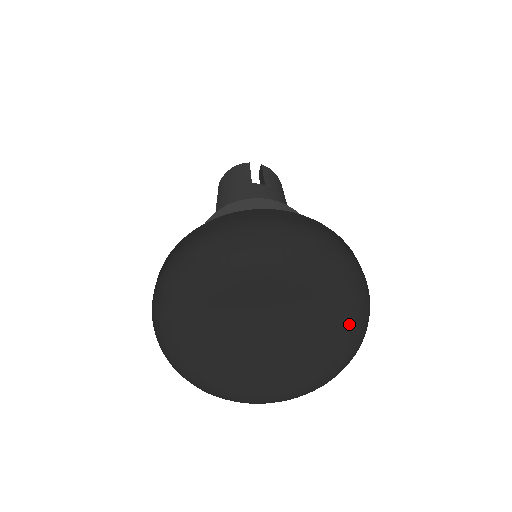
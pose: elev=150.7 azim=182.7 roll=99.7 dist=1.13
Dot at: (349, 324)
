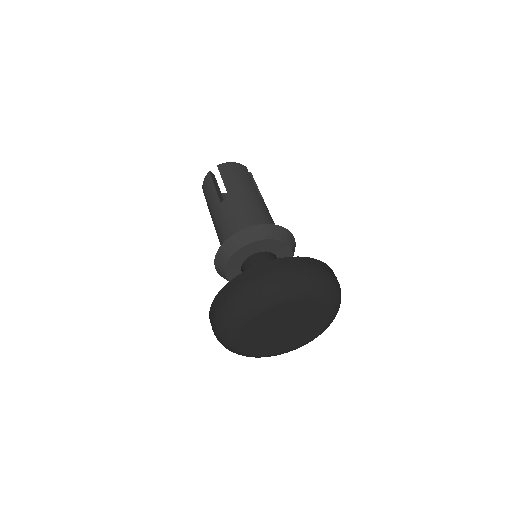
Dot at: (318, 335)
